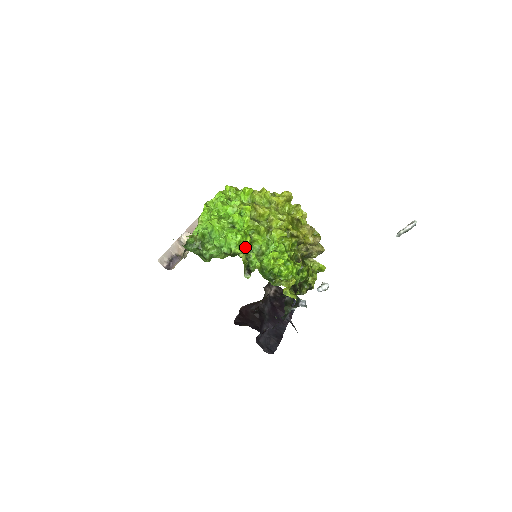
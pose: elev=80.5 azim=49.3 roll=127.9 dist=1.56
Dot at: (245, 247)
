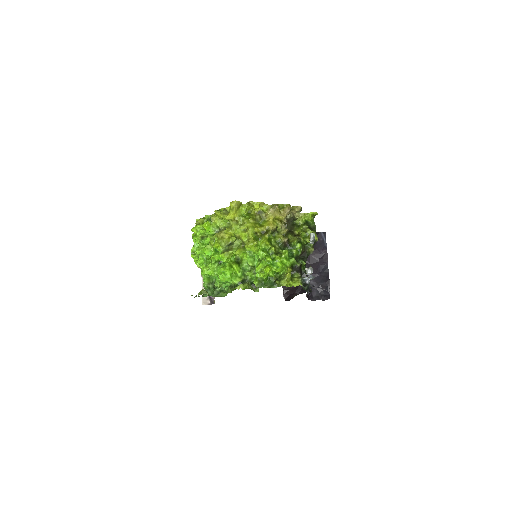
Dot at: (238, 273)
